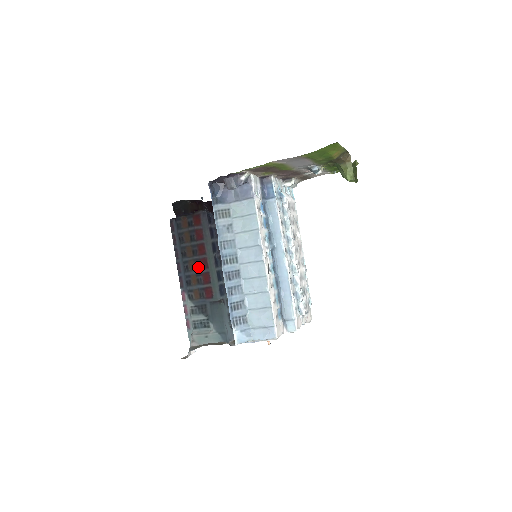
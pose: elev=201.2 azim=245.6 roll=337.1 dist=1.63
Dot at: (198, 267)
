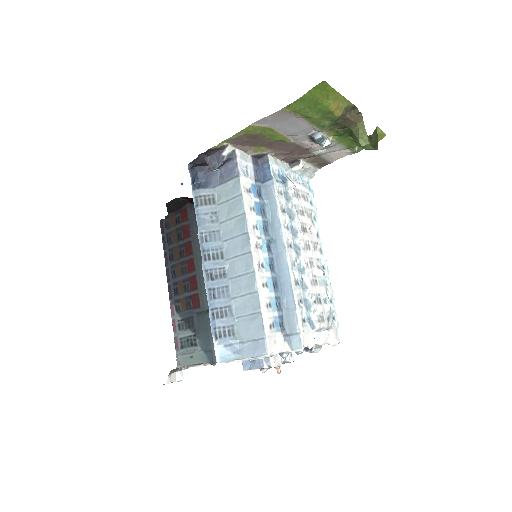
Dot at: (185, 271)
